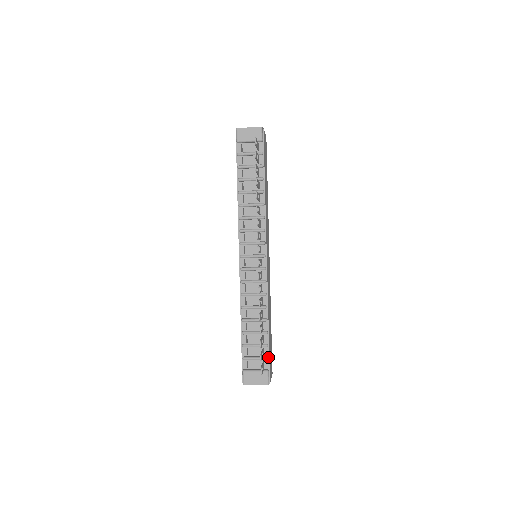
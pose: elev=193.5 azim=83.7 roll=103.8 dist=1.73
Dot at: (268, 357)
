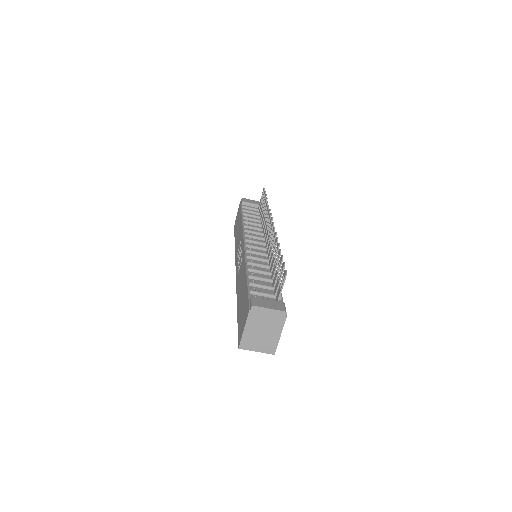
Dot at: (281, 298)
